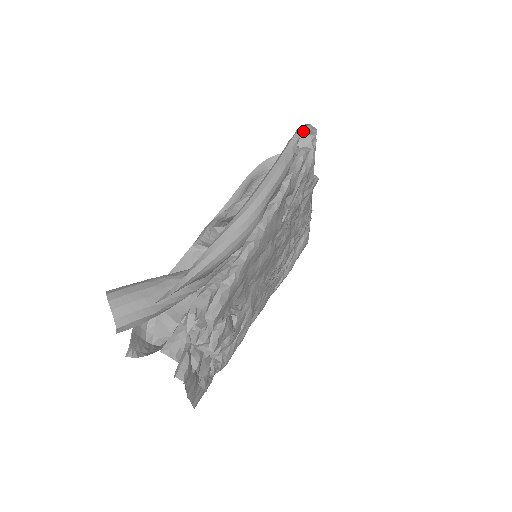
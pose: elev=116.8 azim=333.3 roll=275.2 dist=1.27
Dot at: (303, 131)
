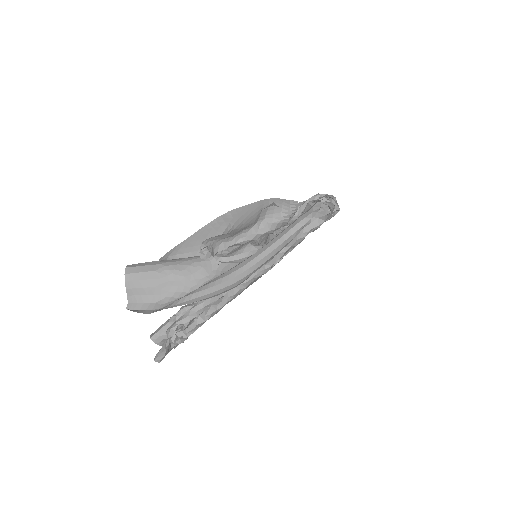
Dot at: occluded
